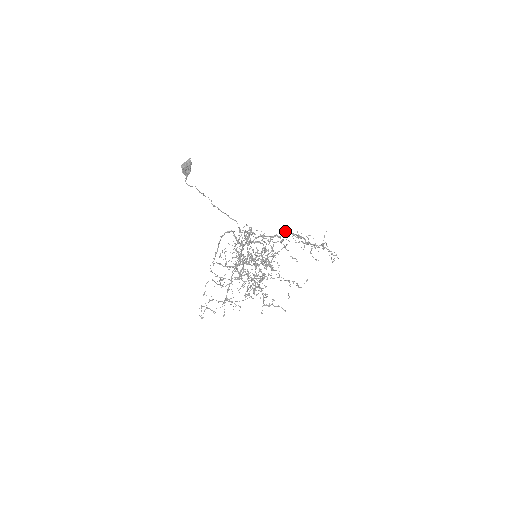
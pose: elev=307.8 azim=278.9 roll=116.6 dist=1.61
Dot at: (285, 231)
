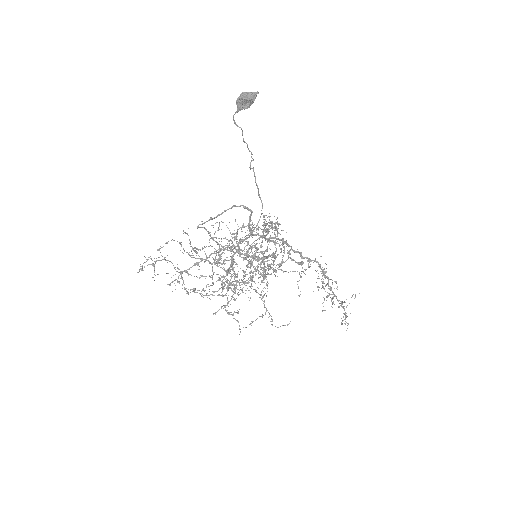
Dot at: occluded
